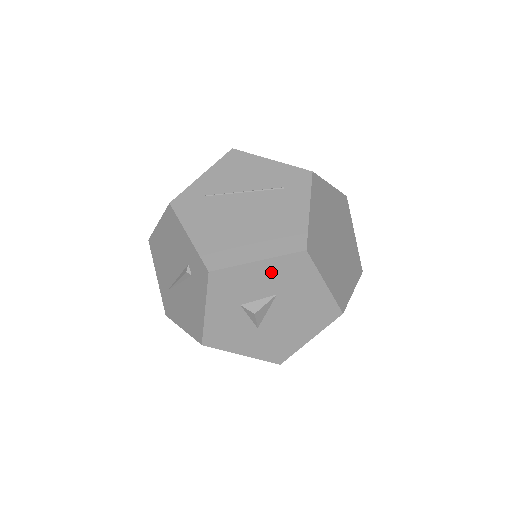
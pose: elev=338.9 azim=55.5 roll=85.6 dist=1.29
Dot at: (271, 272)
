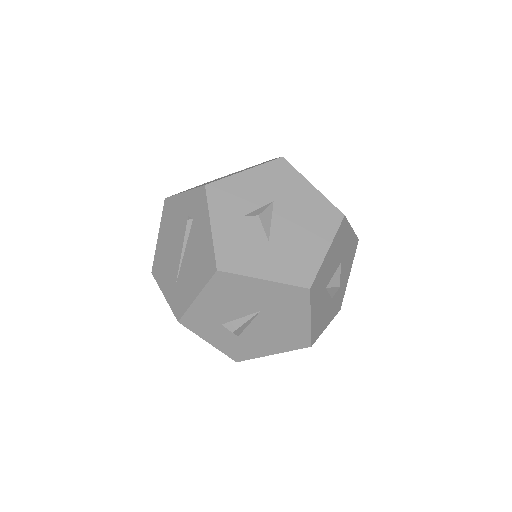
Dot at: (260, 180)
